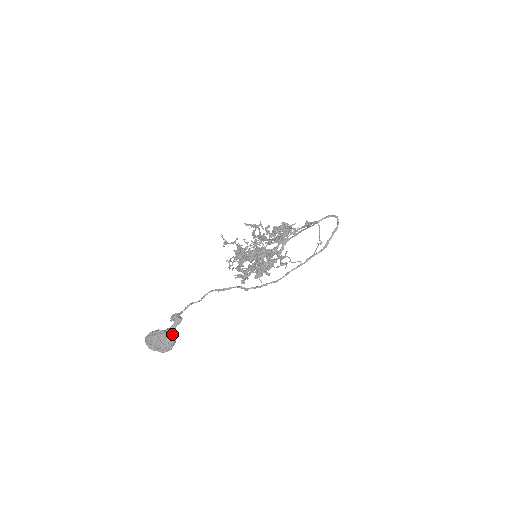
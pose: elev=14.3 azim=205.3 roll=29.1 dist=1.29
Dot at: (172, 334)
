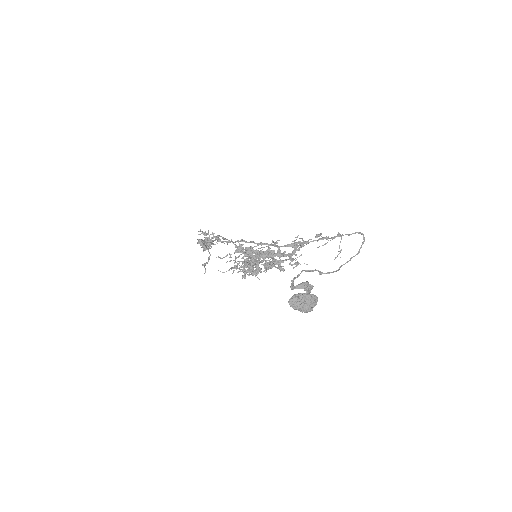
Dot at: (316, 297)
